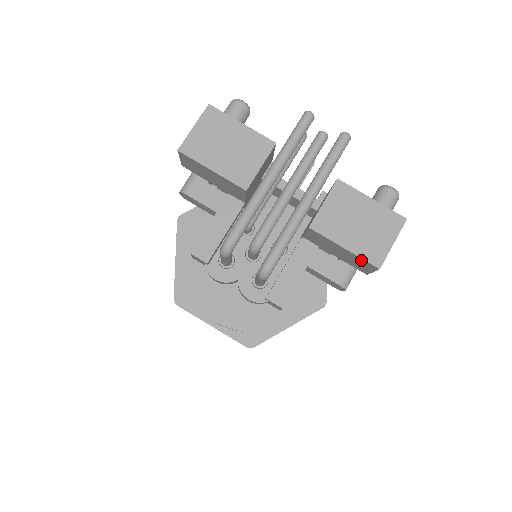
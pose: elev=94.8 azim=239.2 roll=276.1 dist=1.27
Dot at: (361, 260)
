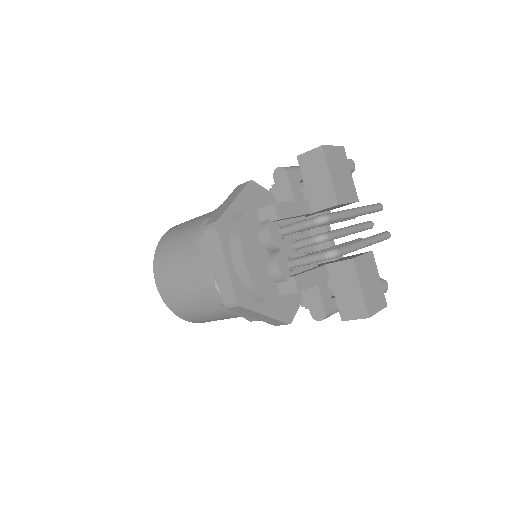
Dot at: (361, 304)
